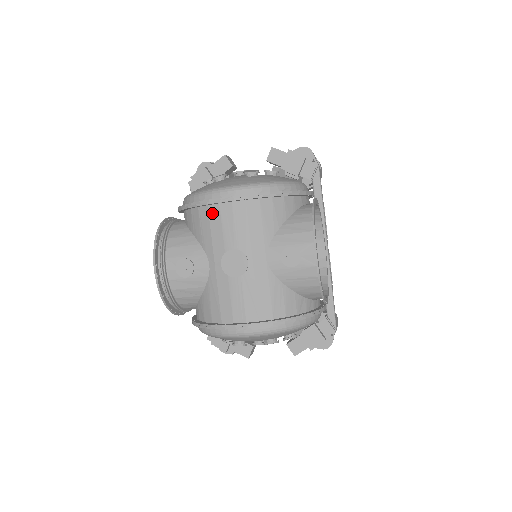
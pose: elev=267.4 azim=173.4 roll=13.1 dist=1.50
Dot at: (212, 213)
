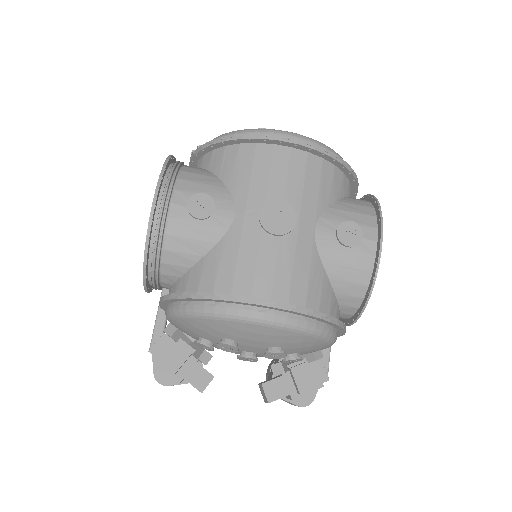
Dot at: (260, 153)
